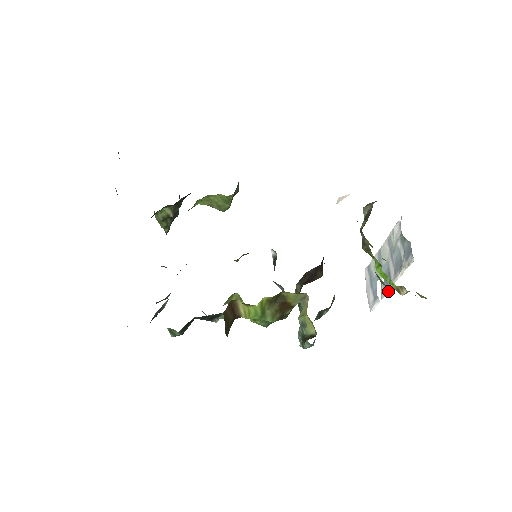
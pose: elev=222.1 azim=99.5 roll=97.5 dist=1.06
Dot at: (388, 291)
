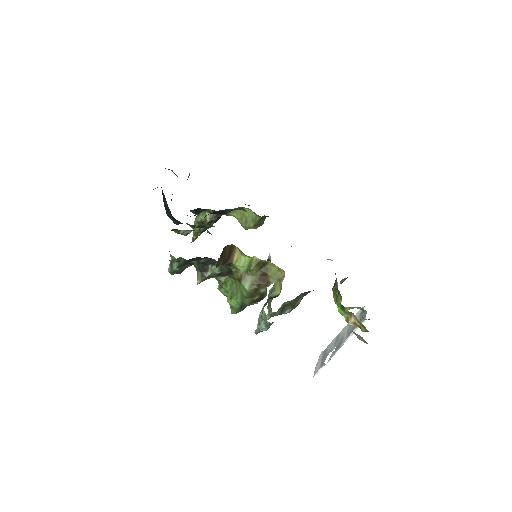
Dot at: (336, 352)
